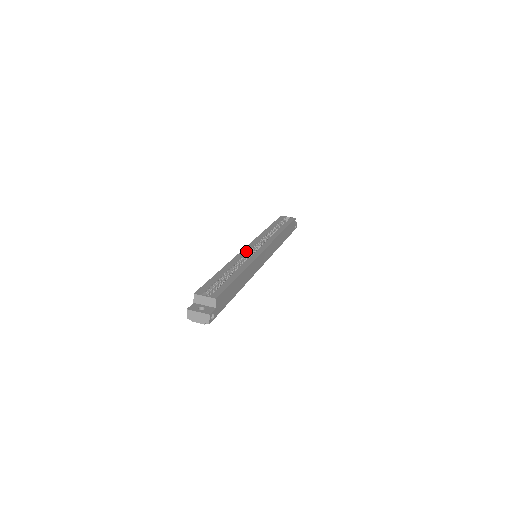
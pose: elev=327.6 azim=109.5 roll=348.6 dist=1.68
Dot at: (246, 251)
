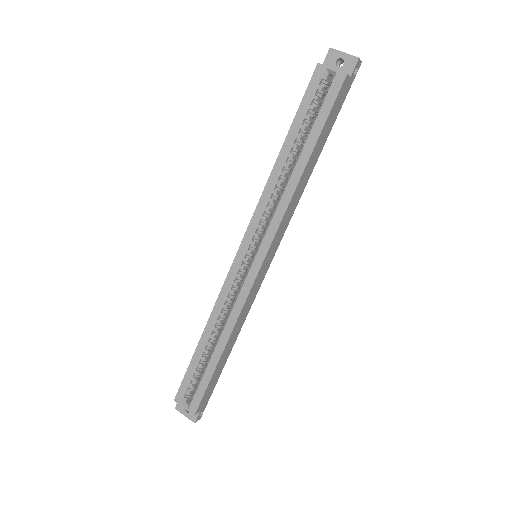
Dot at: (233, 277)
